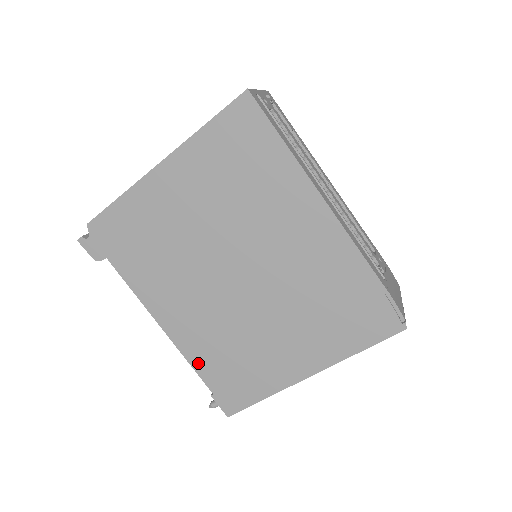
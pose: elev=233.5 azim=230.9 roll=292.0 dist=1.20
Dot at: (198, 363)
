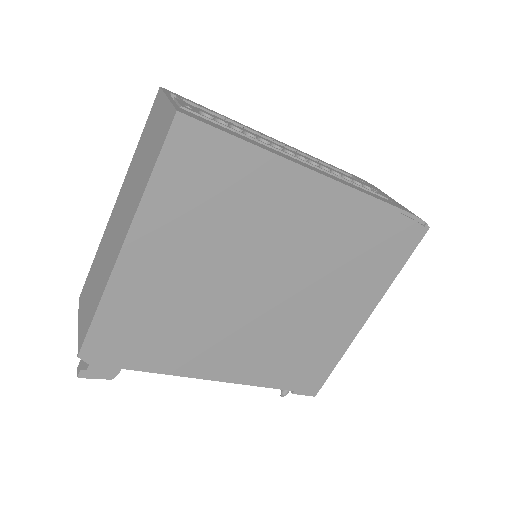
Dot at: (267, 380)
